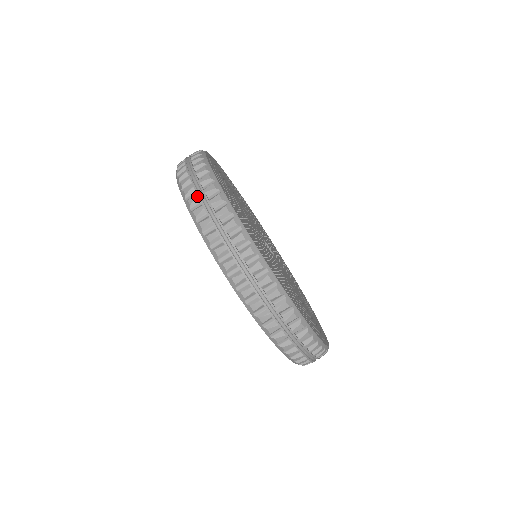
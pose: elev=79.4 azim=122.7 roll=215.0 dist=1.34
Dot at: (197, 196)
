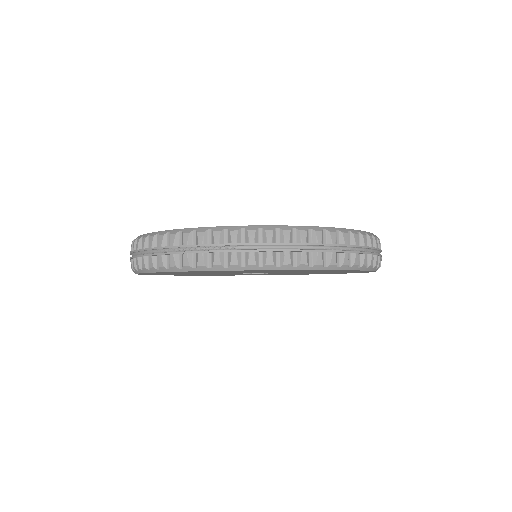
Dot at: (270, 252)
